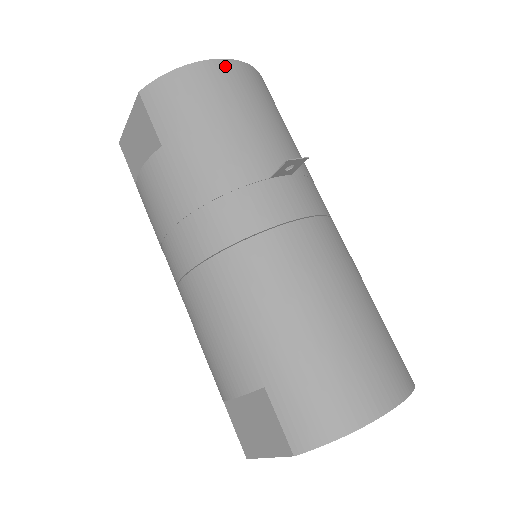
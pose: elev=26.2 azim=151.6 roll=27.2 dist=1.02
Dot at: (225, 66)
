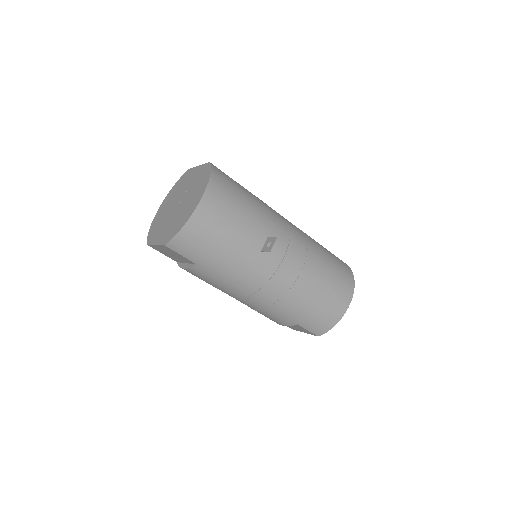
Dot at: (203, 206)
